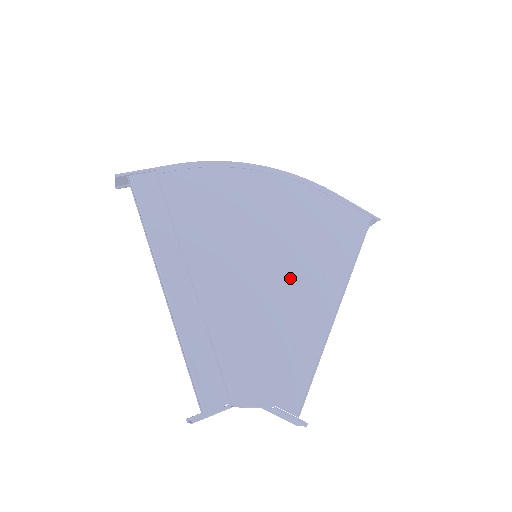
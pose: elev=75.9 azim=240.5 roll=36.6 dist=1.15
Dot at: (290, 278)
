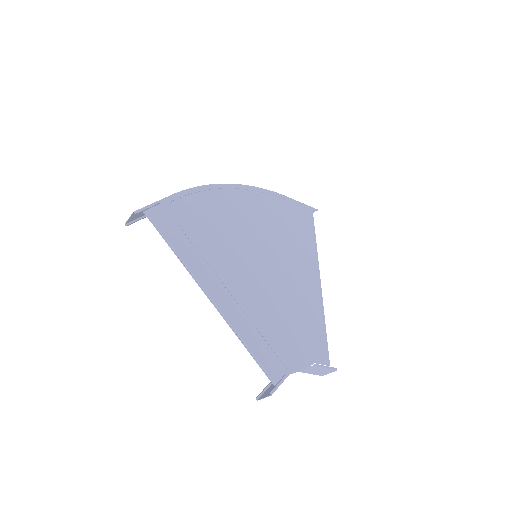
Dot at: (284, 267)
